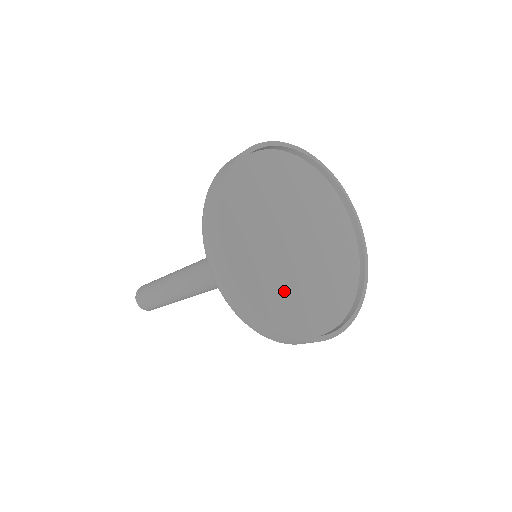
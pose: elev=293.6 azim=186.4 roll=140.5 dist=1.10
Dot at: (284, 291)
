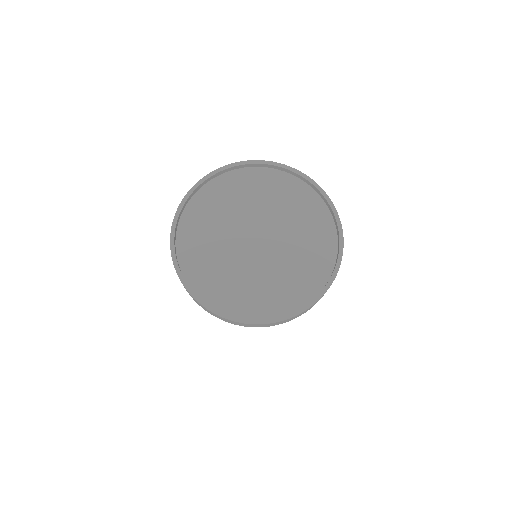
Dot at: (286, 280)
